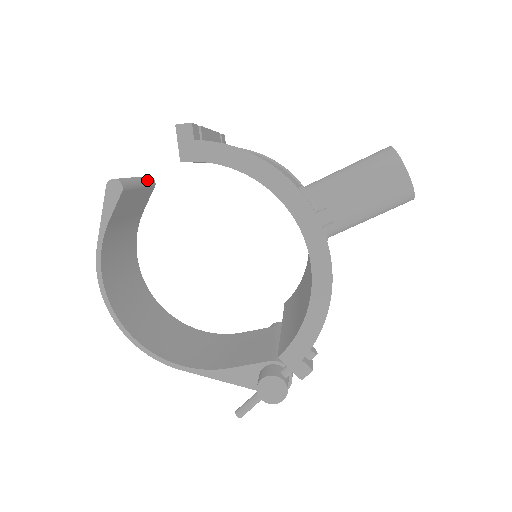
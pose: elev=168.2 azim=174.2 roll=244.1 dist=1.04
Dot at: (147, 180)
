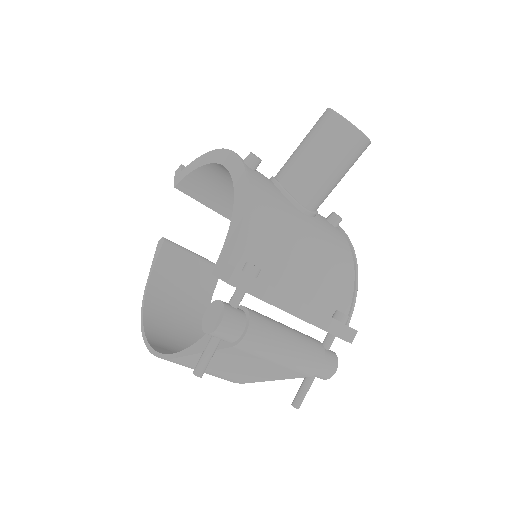
Dot at: (208, 260)
